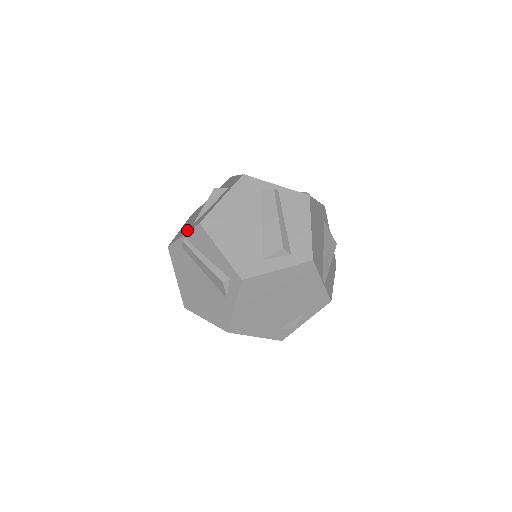
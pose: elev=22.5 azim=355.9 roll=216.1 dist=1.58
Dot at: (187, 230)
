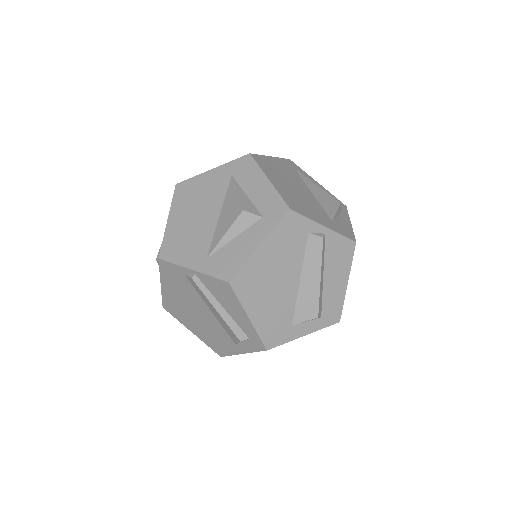
Dot at: (198, 263)
